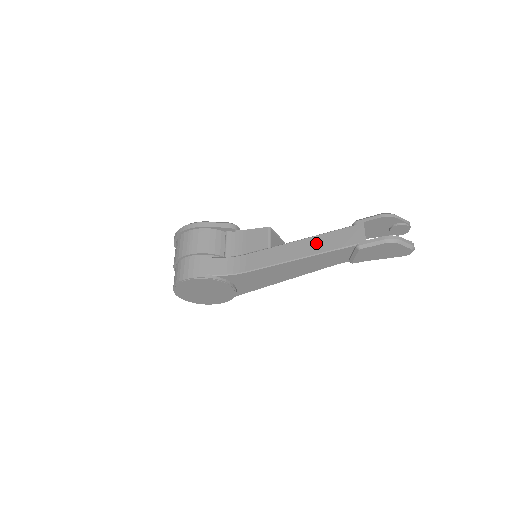
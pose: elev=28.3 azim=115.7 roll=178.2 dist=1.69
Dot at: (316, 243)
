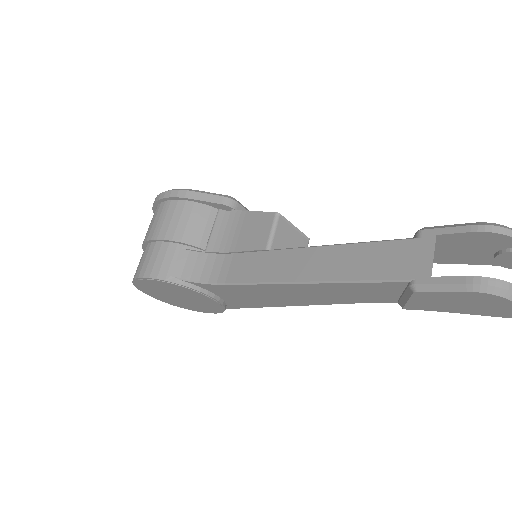
Dot at: (338, 259)
